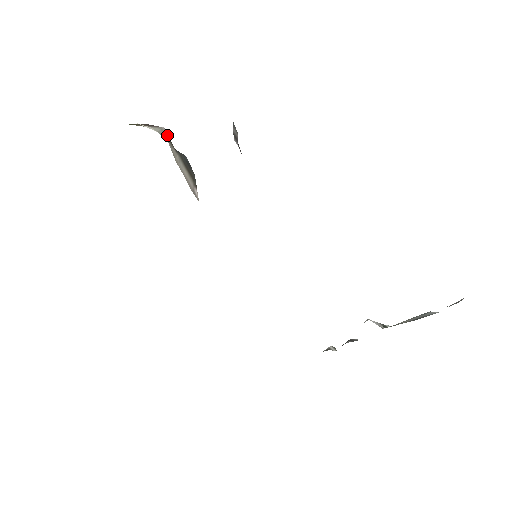
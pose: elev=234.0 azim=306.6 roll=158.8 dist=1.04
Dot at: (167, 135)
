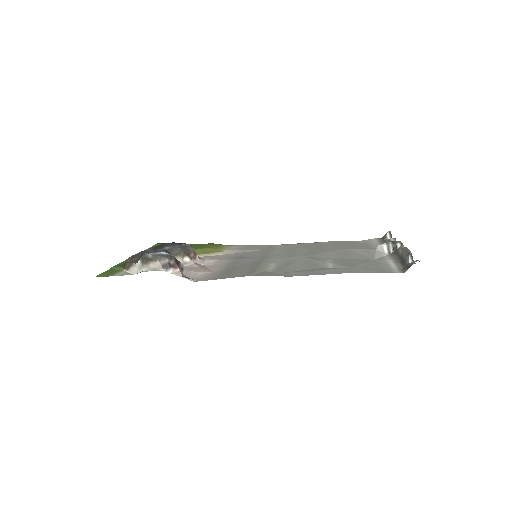
Dot at: (142, 261)
